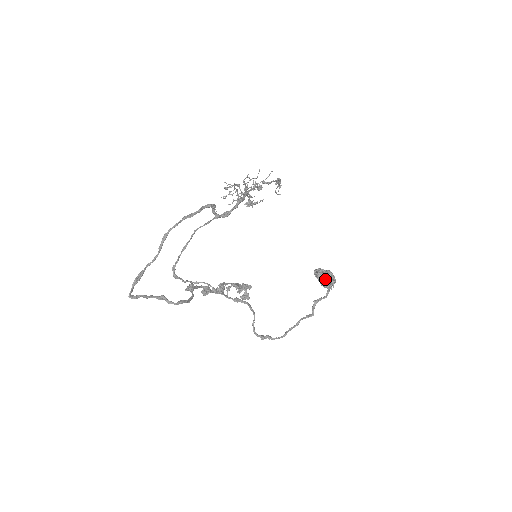
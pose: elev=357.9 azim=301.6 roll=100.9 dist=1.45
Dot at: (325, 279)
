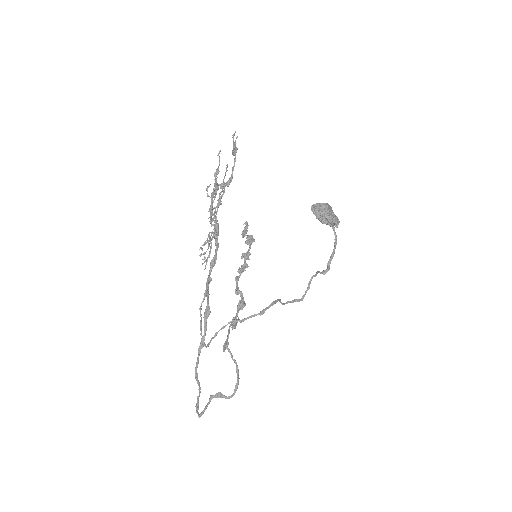
Dot at: (327, 222)
